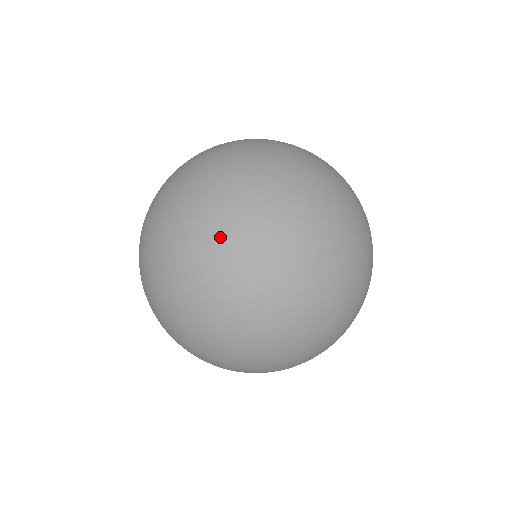
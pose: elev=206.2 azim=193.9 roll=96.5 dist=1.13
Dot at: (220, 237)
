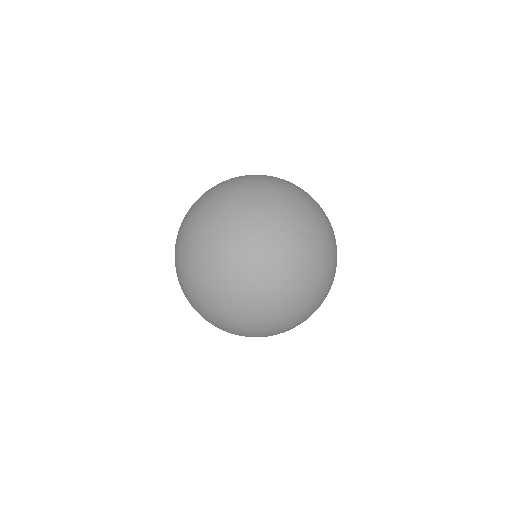
Dot at: (224, 313)
